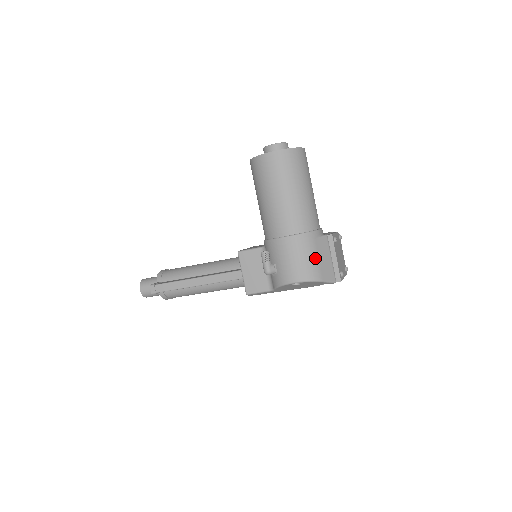
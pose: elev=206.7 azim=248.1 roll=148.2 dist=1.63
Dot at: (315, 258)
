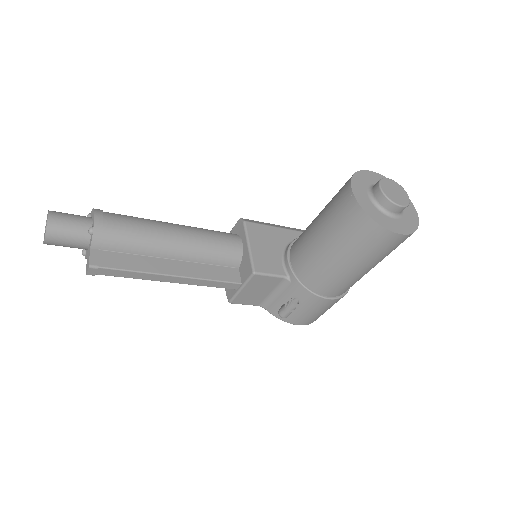
Dot at: occluded
